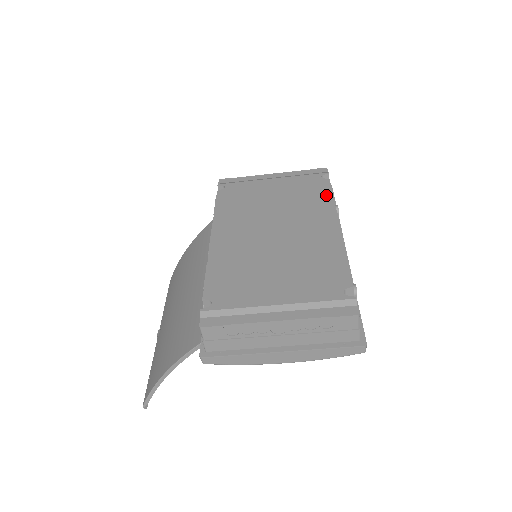
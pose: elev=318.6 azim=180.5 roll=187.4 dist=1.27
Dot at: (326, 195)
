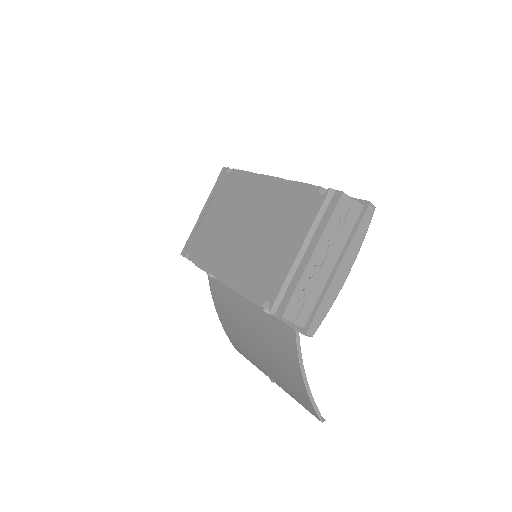
Dot at: (243, 177)
